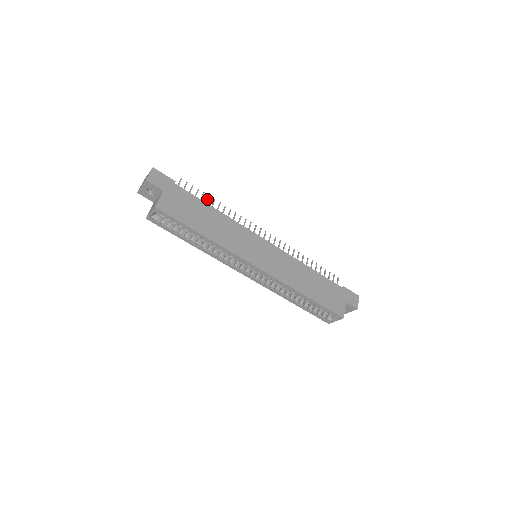
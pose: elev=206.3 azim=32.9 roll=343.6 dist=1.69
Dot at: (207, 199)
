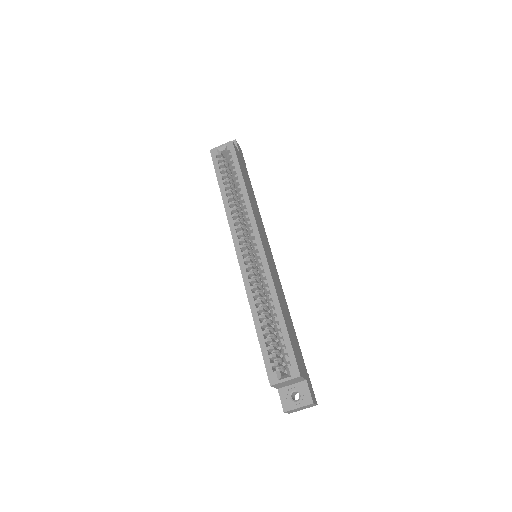
Dot at: occluded
